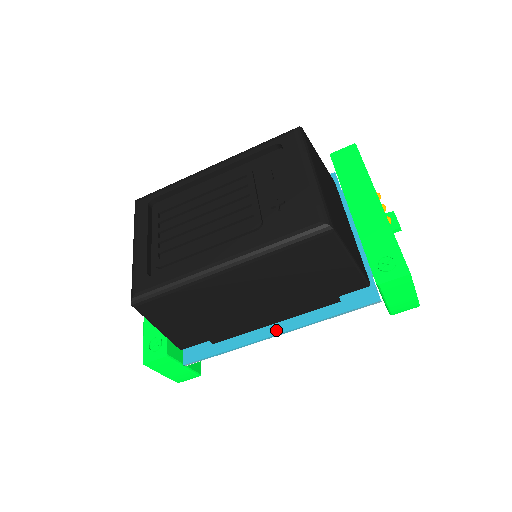
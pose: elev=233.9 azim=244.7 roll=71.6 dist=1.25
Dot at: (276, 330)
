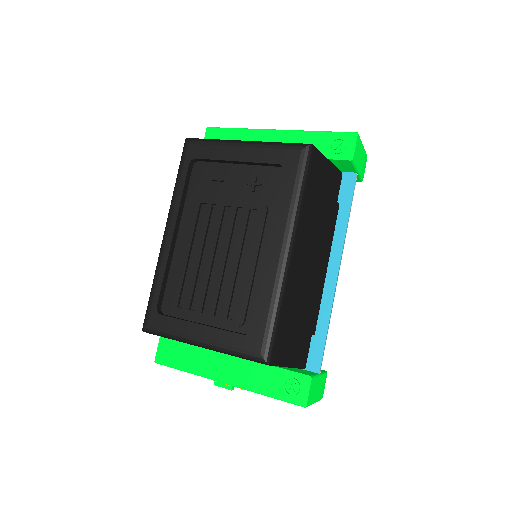
Dot at: (334, 269)
